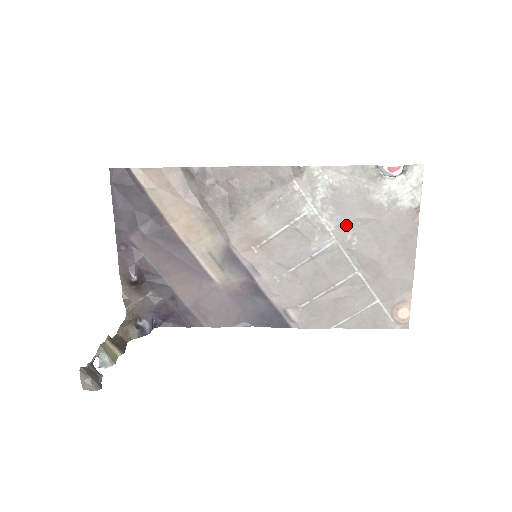
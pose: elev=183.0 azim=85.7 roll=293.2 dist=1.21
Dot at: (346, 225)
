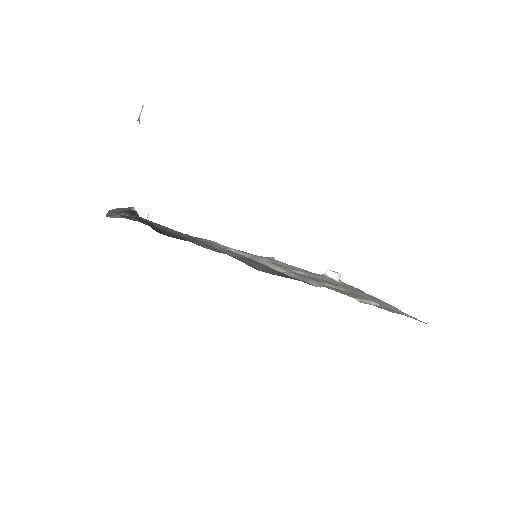
Dot at: (321, 277)
